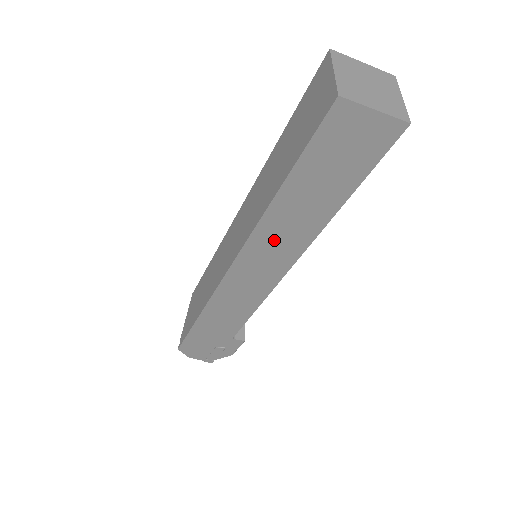
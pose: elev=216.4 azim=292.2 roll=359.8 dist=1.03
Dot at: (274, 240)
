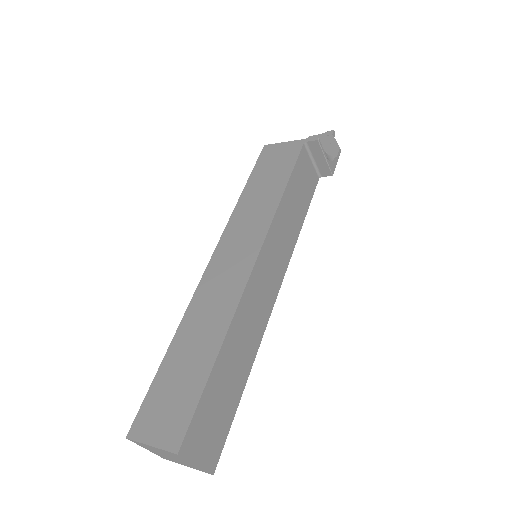
Dot at: occluded
